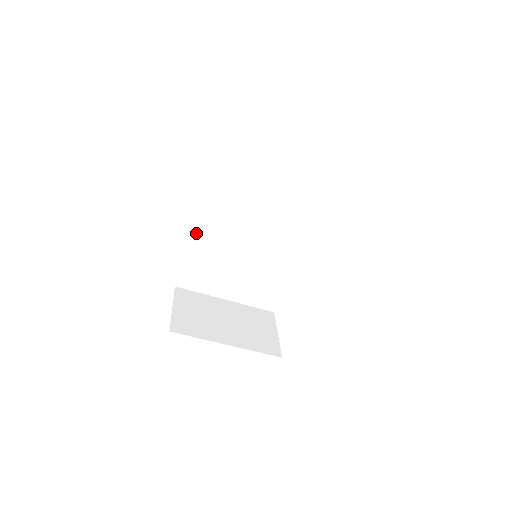
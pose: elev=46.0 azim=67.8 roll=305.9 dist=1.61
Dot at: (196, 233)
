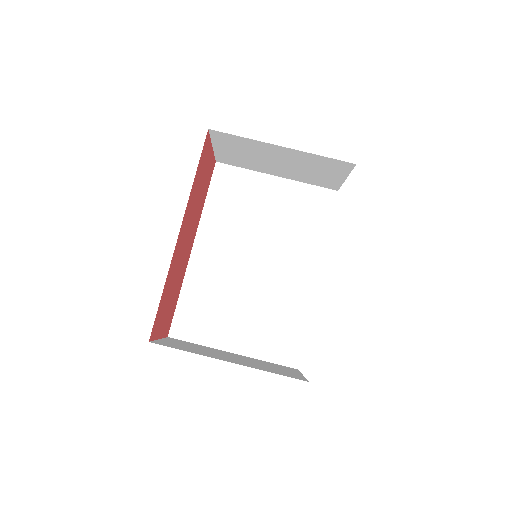
Dot at: (190, 262)
